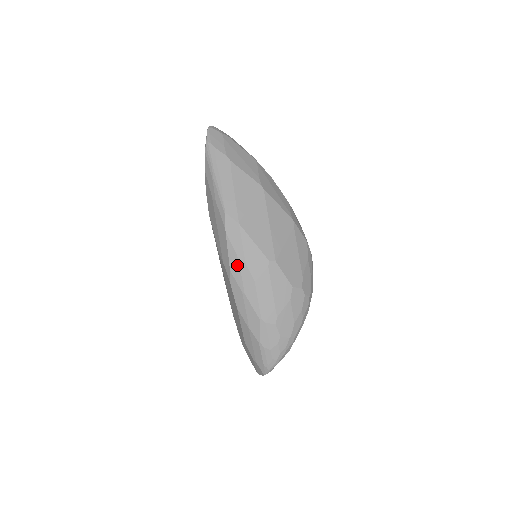
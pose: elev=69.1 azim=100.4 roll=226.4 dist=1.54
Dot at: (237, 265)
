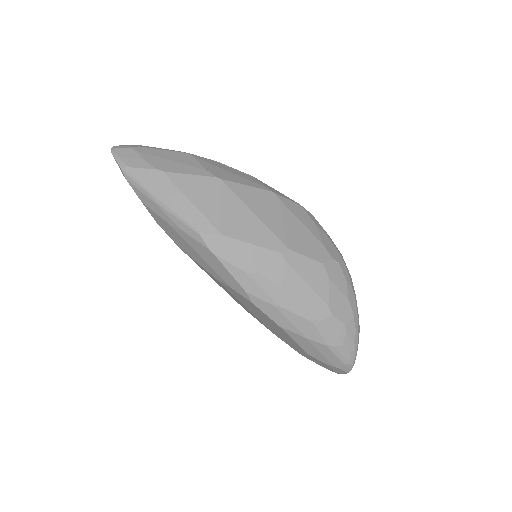
Dot at: (250, 281)
